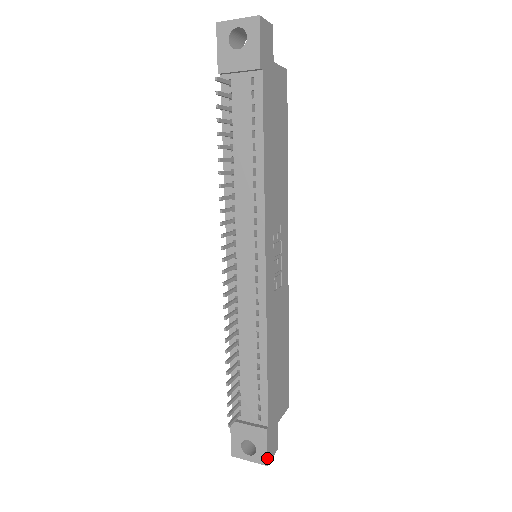
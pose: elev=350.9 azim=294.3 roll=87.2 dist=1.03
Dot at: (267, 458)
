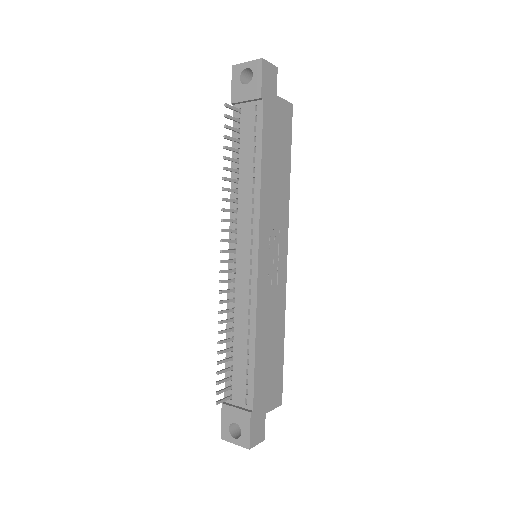
Dot at: (250, 442)
